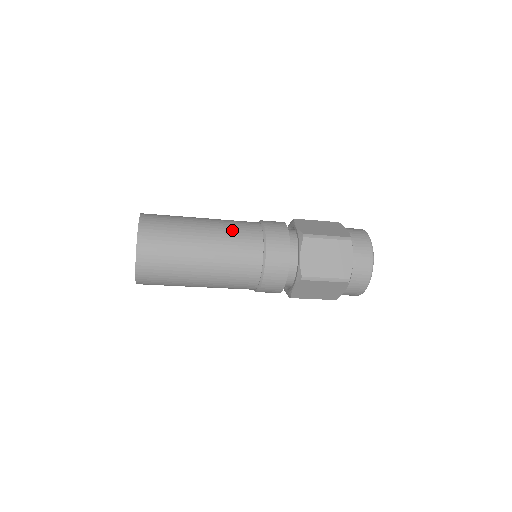
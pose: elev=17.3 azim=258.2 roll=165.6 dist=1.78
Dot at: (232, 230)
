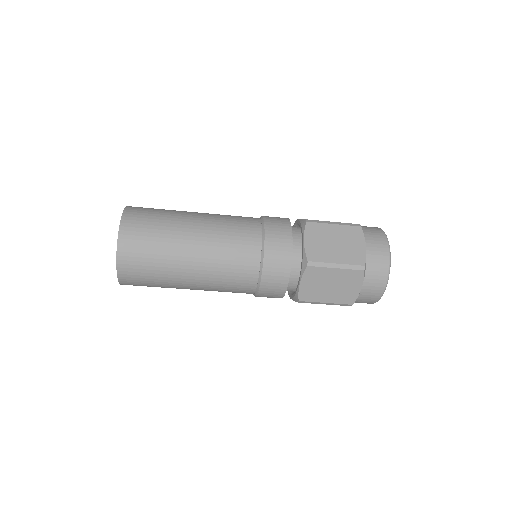
Dot at: (227, 217)
